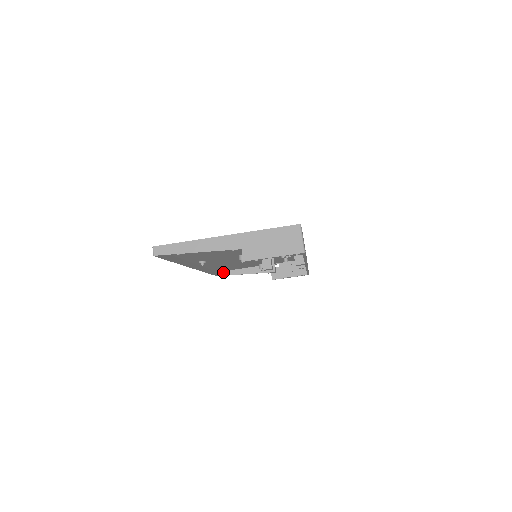
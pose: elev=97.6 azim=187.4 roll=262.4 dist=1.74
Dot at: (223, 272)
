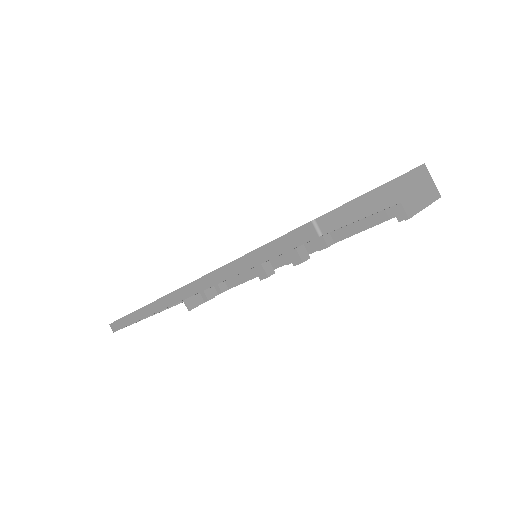
Dot at: occluded
